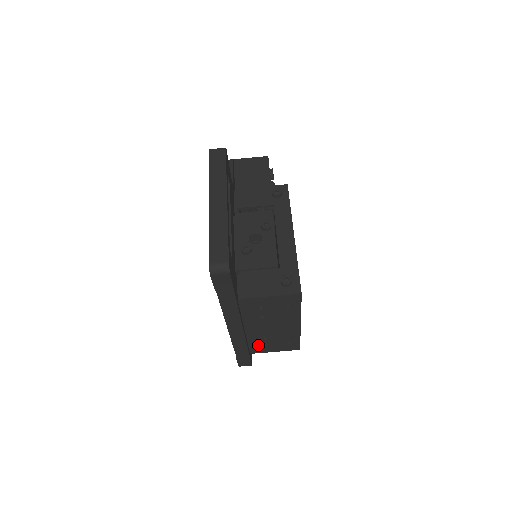
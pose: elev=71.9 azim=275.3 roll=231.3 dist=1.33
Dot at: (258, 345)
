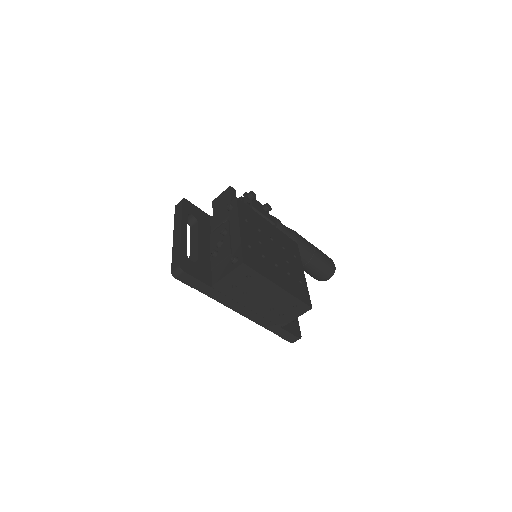
Dot at: (276, 317)
